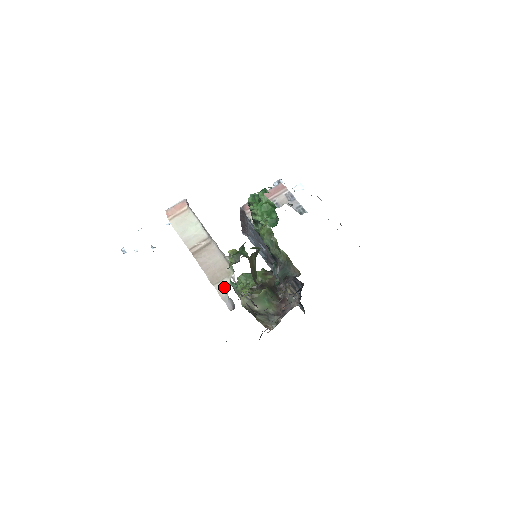
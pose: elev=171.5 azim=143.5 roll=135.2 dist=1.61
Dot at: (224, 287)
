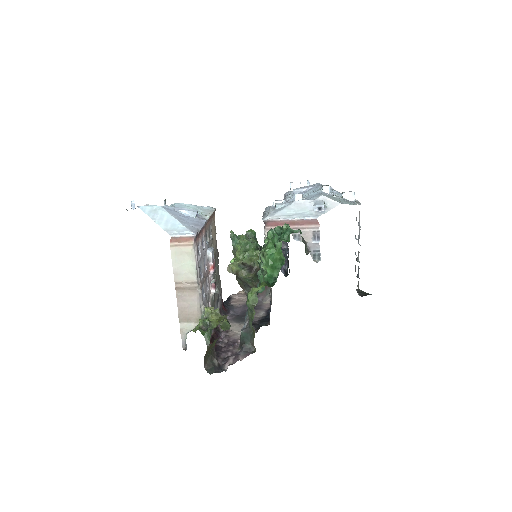
Dot at: (187, 329)
